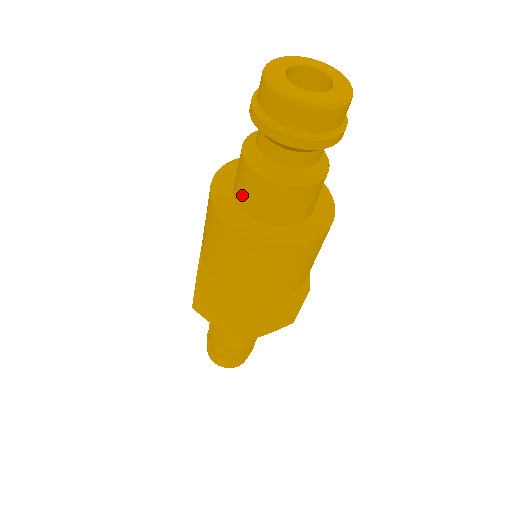
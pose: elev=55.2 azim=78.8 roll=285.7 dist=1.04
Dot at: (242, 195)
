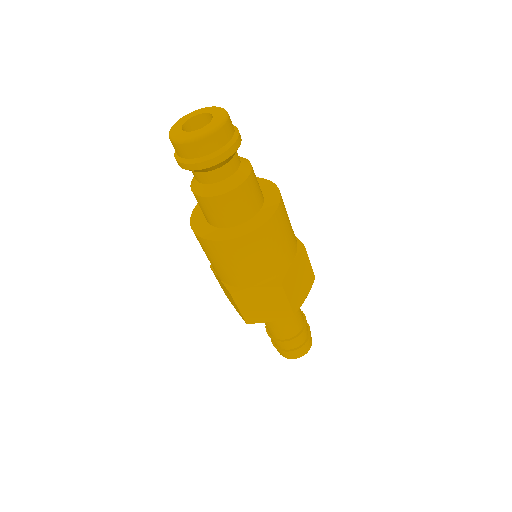
Dot at: (216, 218)
